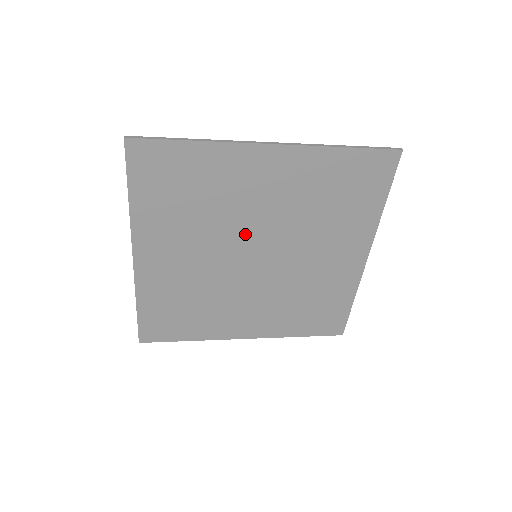
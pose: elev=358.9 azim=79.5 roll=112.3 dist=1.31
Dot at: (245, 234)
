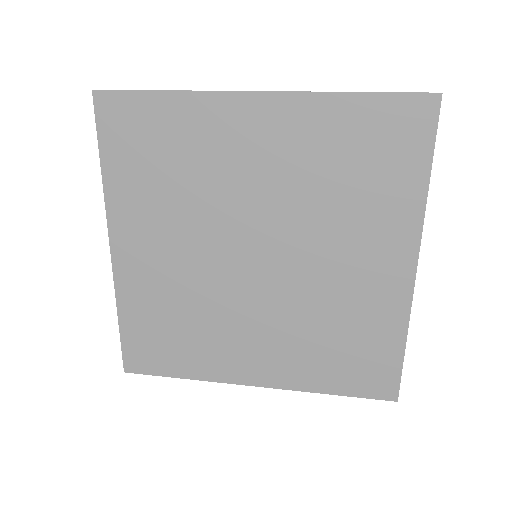
Dot at: (238, 221)
